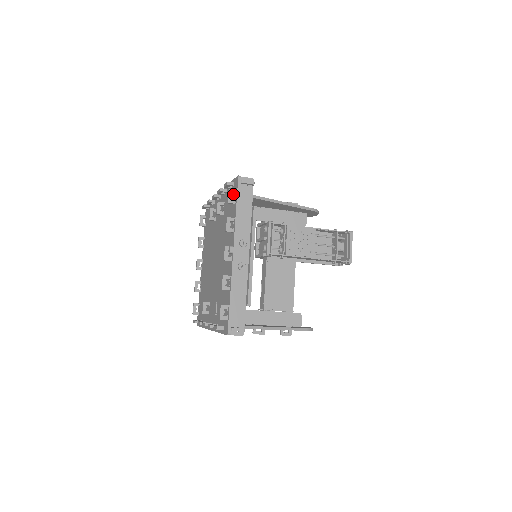
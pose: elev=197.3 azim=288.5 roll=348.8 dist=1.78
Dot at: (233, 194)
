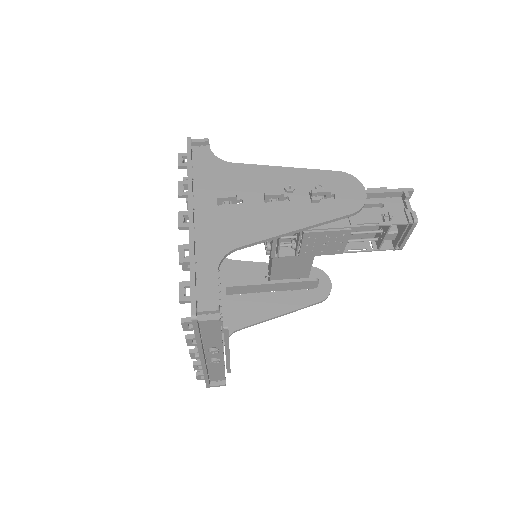
Dot at: occluded
